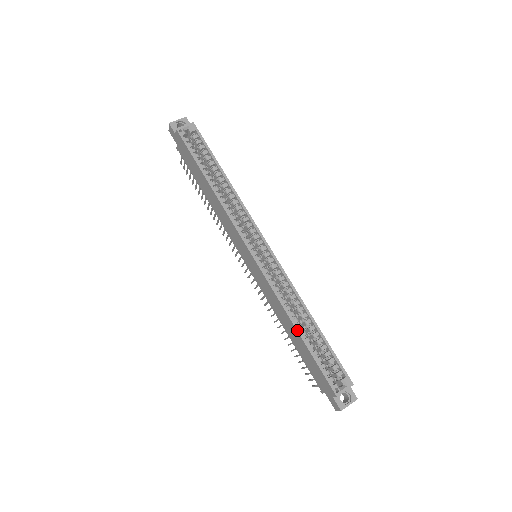
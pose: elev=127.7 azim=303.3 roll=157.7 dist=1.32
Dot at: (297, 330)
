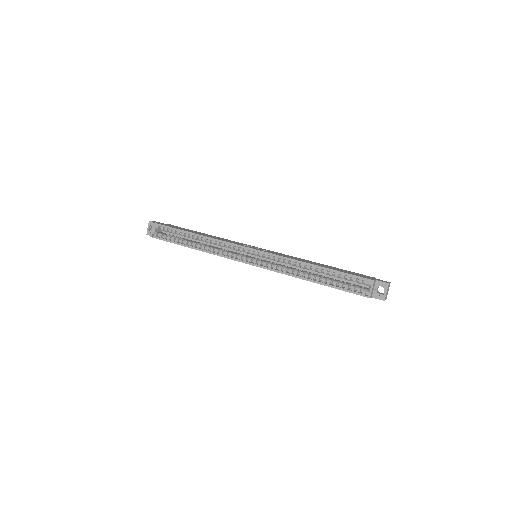
Dot at: occluded
